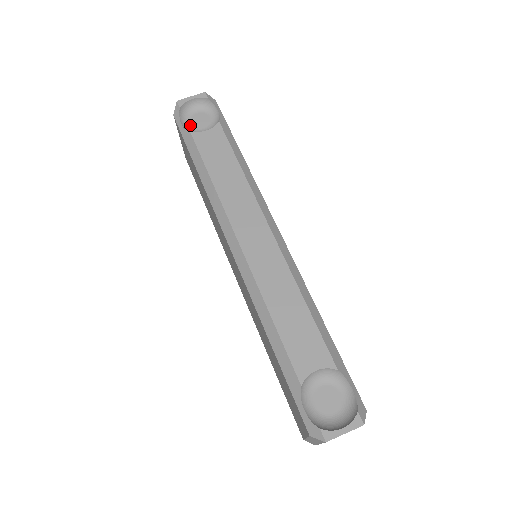
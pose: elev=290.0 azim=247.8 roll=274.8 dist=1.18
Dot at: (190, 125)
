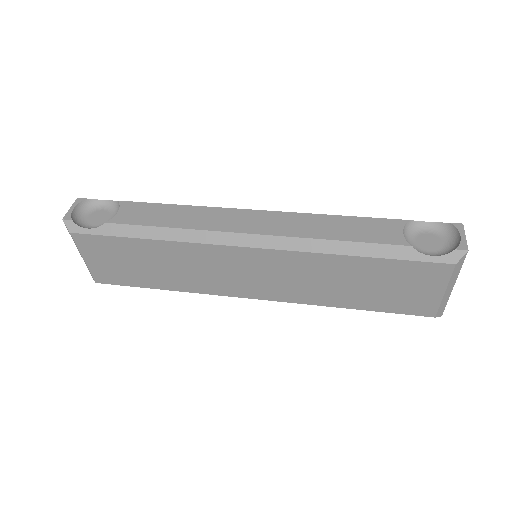
Dot at: (95, 226)
